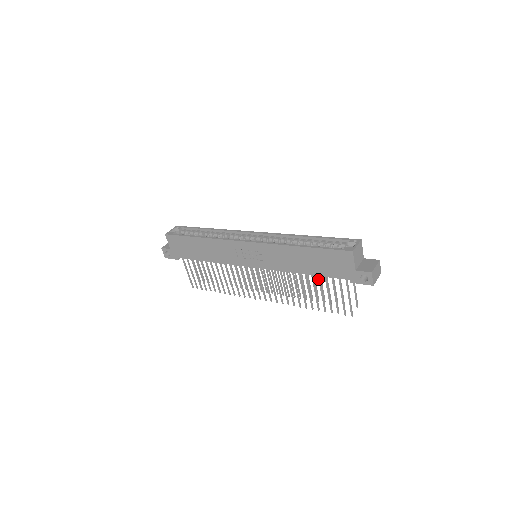
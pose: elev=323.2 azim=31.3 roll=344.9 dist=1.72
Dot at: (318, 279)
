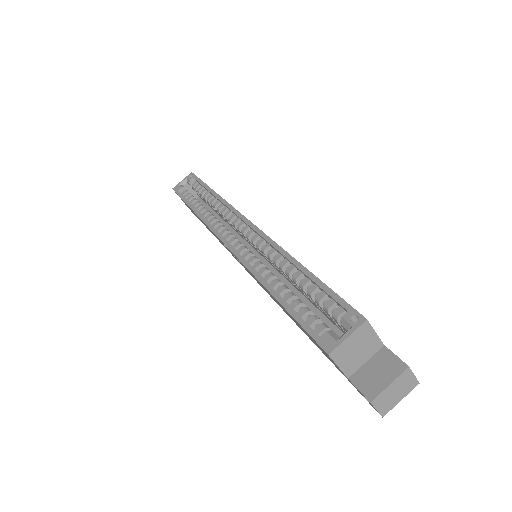
Dot at: occluded
